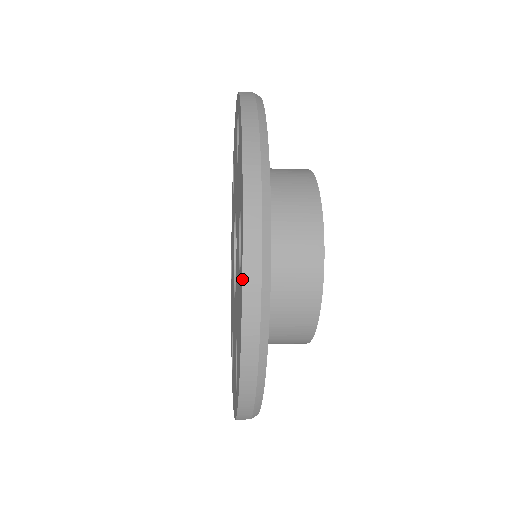
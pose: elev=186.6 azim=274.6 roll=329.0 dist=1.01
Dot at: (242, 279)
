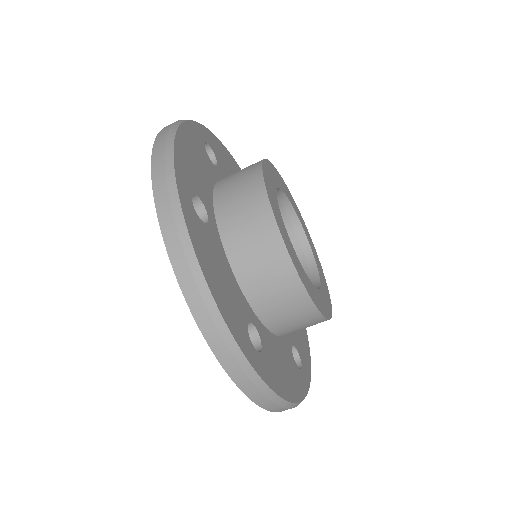
Dot at: occluded
